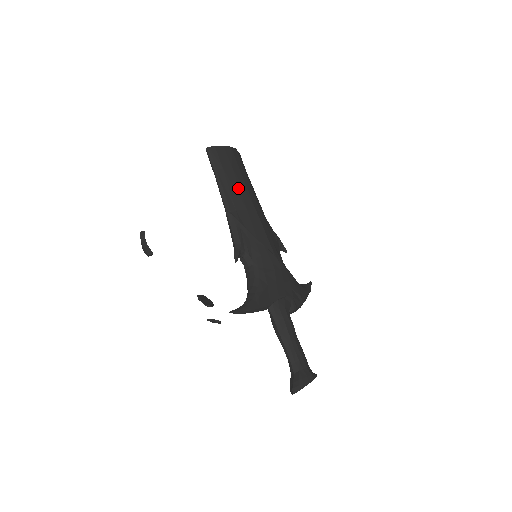
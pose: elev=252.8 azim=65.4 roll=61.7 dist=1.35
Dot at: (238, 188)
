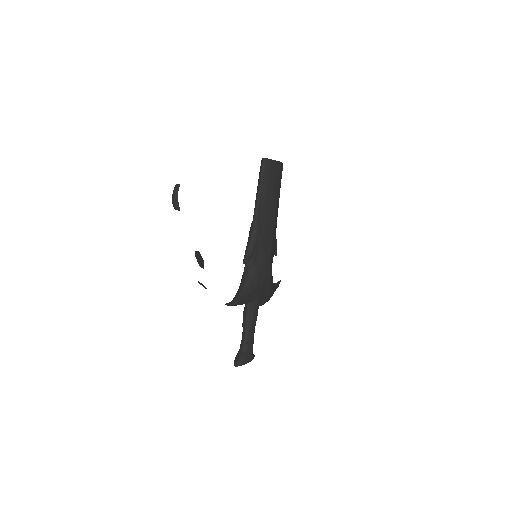
Dot at: (270, 202)
